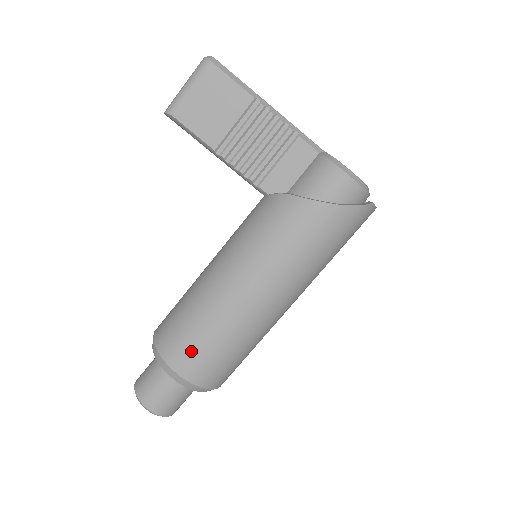
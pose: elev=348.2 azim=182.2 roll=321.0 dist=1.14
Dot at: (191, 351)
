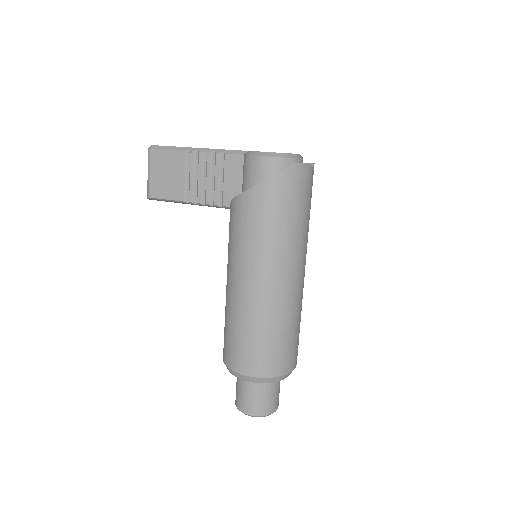
Dot at: (239, 352)
